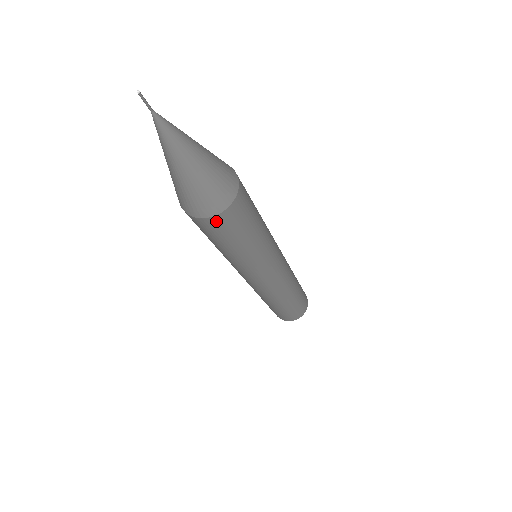
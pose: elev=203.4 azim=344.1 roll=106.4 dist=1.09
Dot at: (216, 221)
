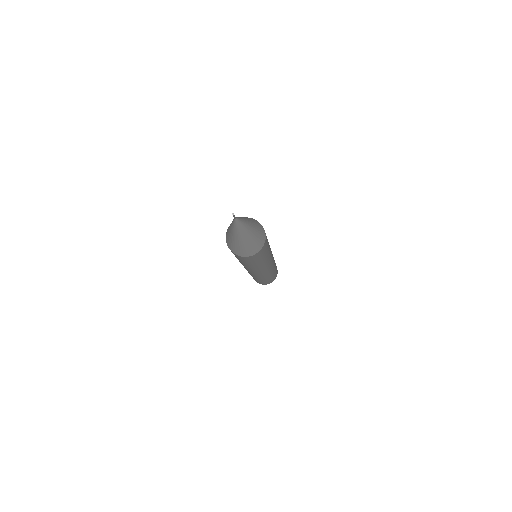
Dot at: (258, 254)
